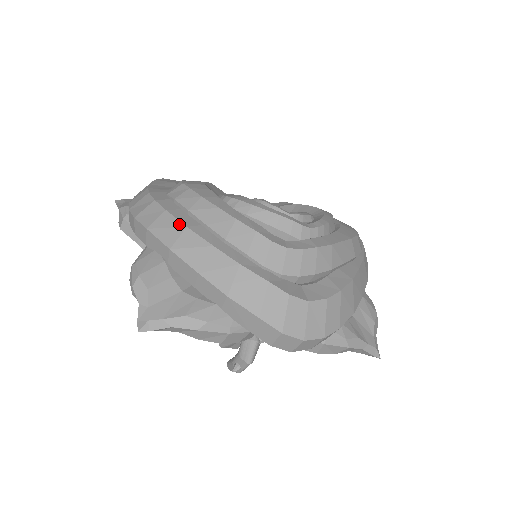
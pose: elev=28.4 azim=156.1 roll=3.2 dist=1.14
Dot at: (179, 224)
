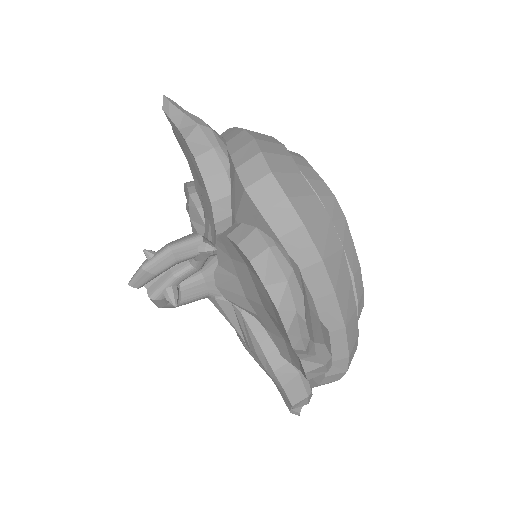
Dot at: occluded
